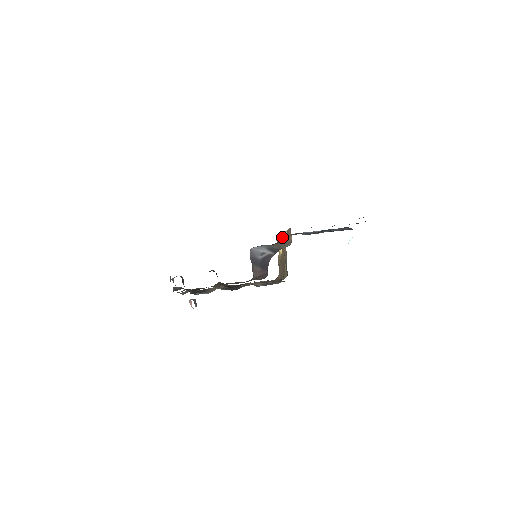
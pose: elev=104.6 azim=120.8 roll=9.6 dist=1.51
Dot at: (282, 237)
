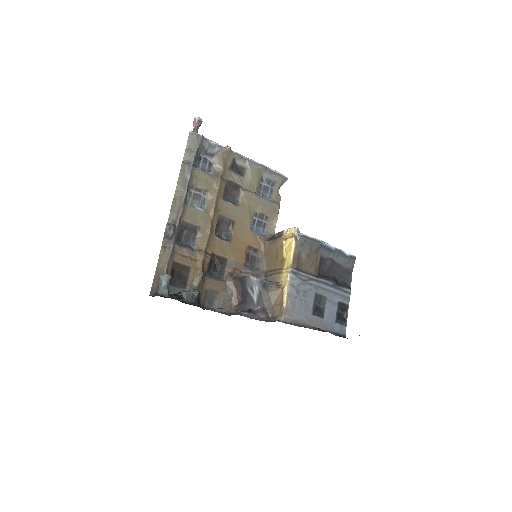
Dot at: (287, 271)
